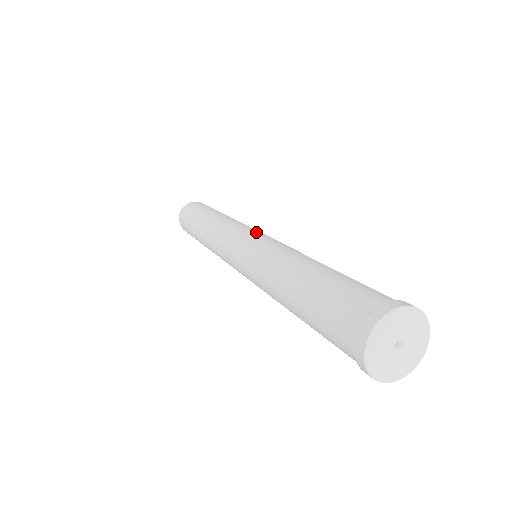
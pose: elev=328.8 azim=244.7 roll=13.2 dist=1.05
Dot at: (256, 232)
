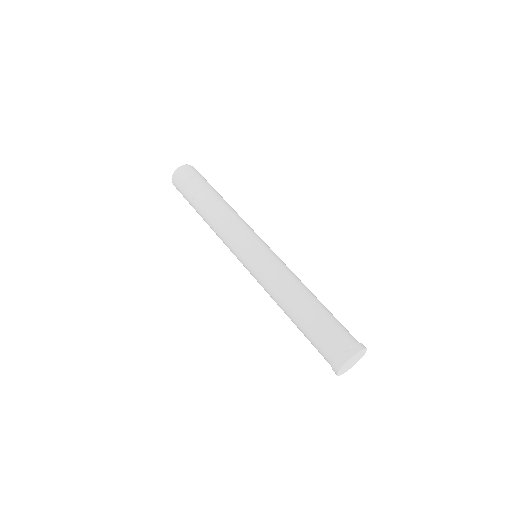
Dot at: (262, 242)
